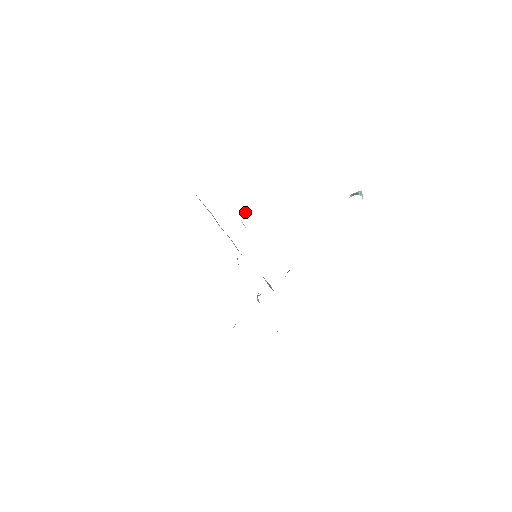
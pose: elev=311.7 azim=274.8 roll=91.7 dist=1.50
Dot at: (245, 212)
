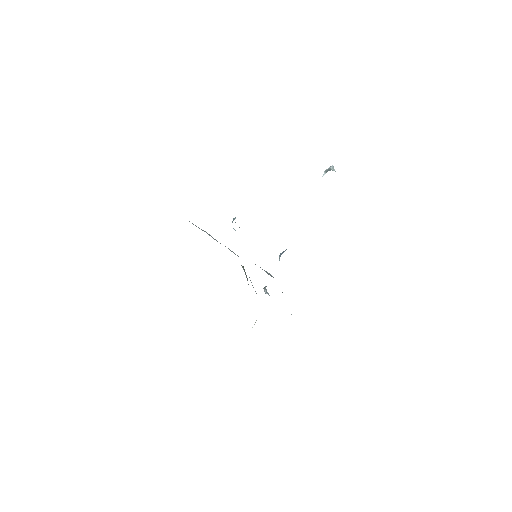
Dot at: (234, 219)
